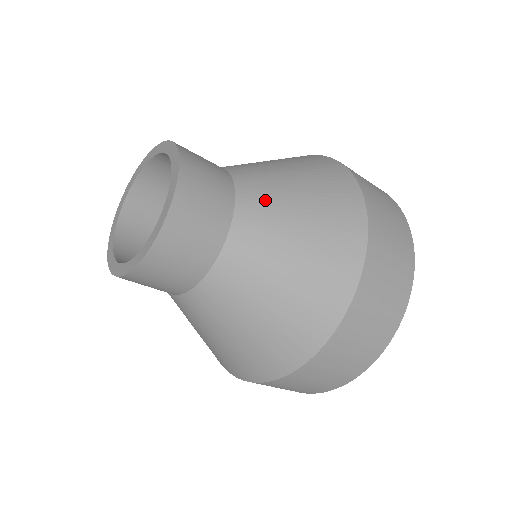
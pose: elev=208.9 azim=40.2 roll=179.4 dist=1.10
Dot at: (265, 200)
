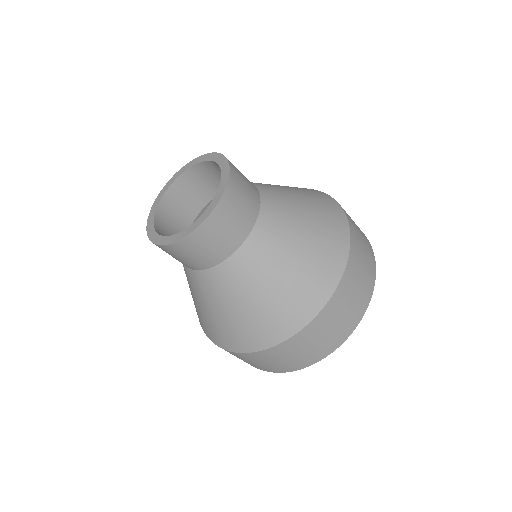
Dot at: (272, 188)
